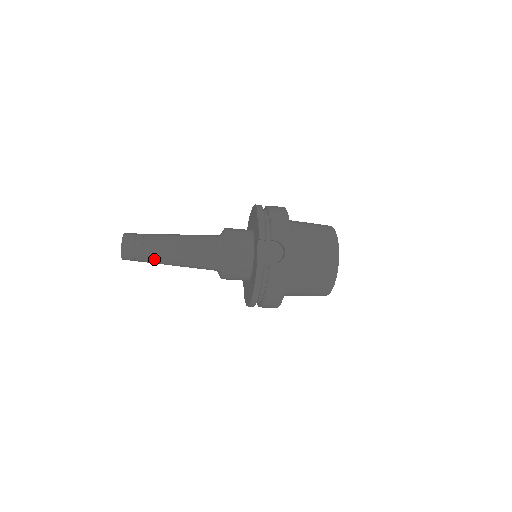
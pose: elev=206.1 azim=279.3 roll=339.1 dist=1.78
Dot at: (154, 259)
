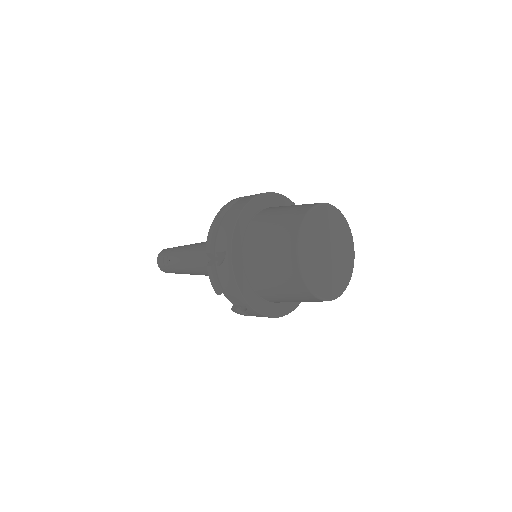
Dot at: occluded
